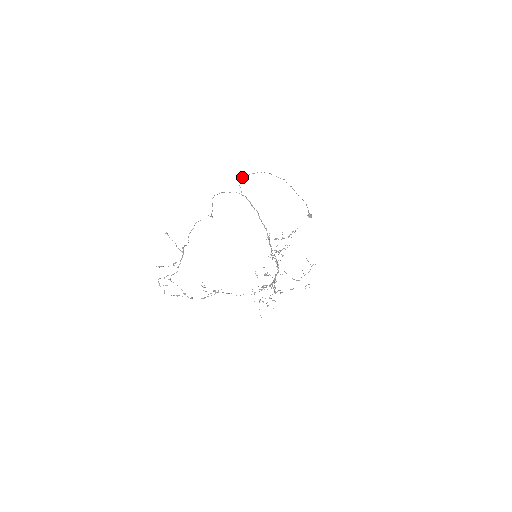
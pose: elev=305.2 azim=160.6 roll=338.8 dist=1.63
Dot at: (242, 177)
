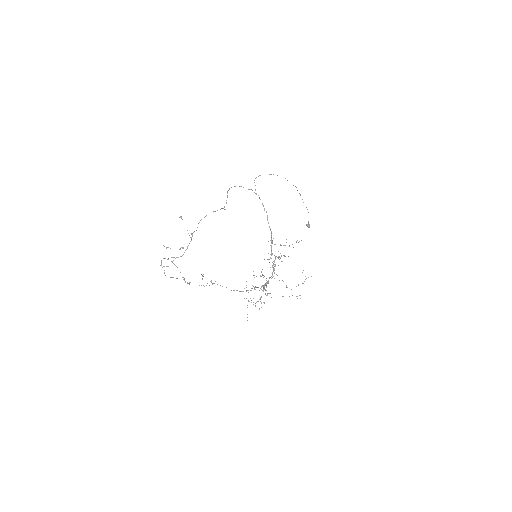
Dot at: (259, 175)
